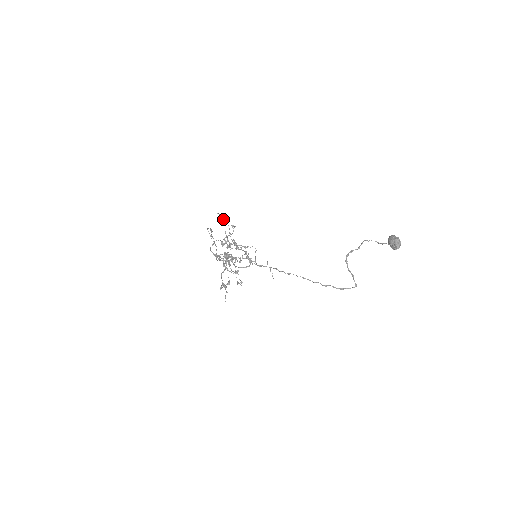
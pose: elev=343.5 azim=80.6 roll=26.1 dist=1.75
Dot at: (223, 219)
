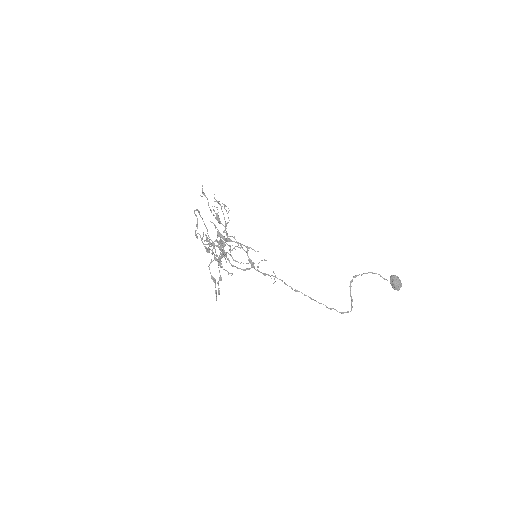
Dot at: (221, 207)
